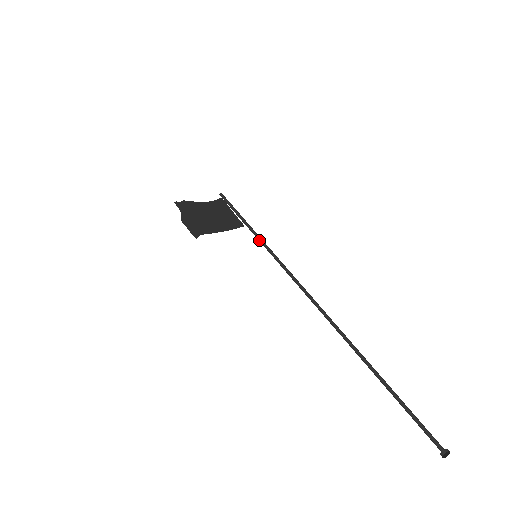
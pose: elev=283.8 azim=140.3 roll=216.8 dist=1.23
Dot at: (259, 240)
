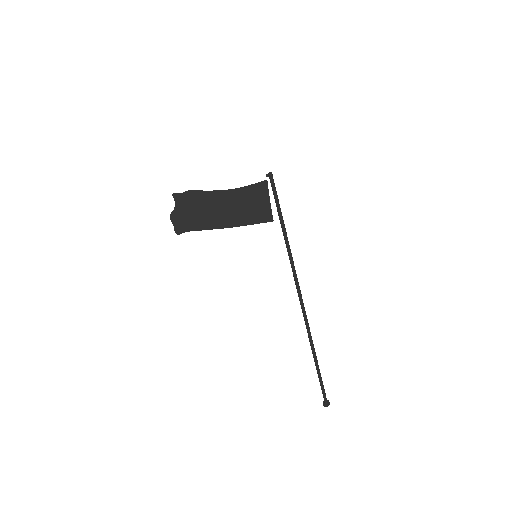
Dot at: (284, 238)
